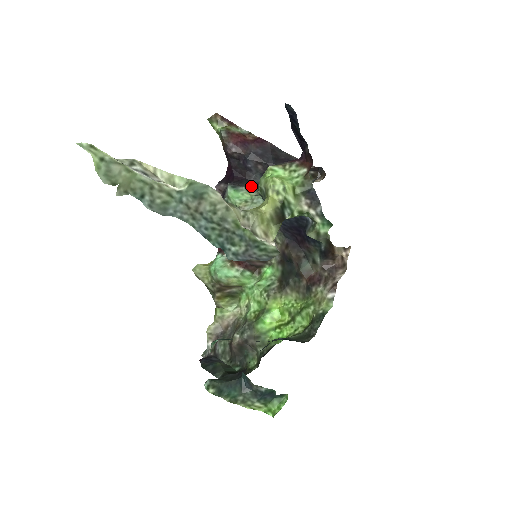
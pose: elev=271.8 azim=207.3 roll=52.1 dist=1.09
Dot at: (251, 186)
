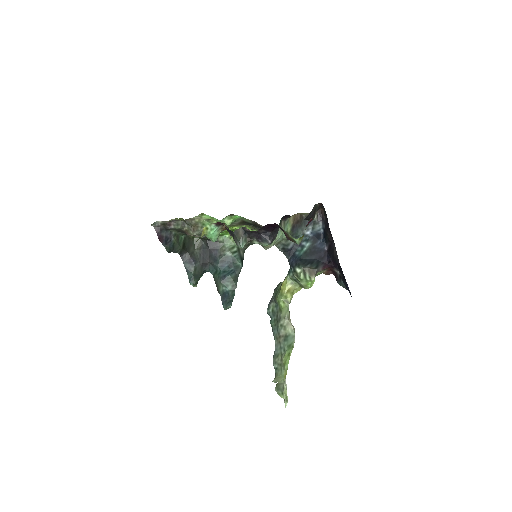
Dot at: occluded
